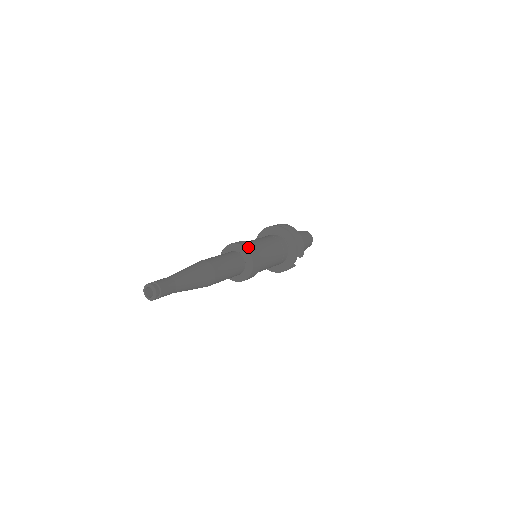
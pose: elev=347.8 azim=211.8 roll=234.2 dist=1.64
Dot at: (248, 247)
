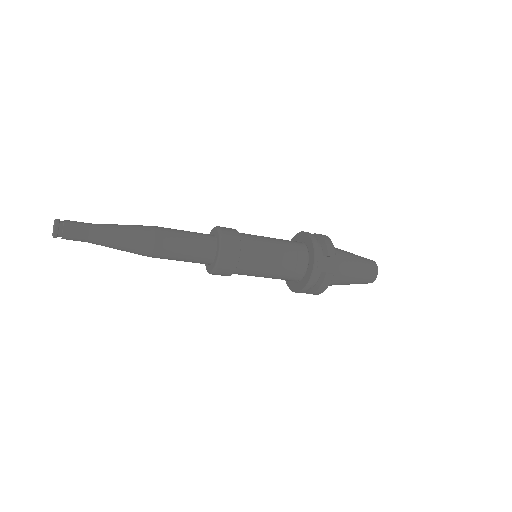
Dot at: occluded
